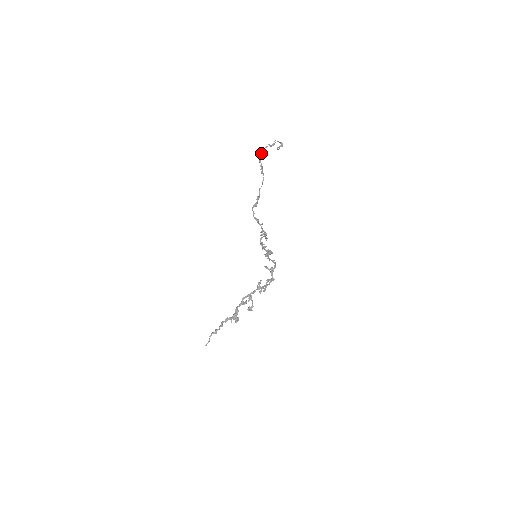
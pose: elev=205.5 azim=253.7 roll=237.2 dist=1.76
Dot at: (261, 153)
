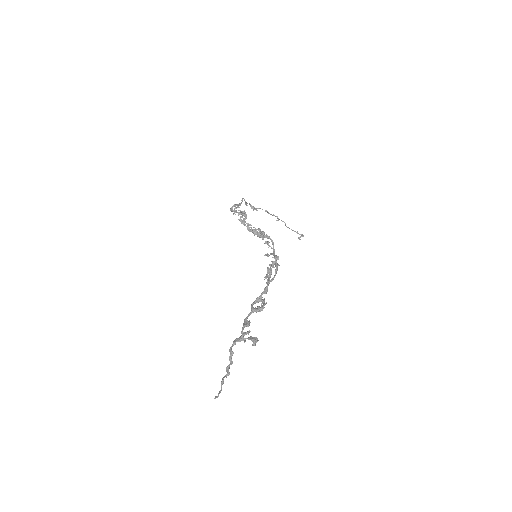
Dot at: (251, 206)
